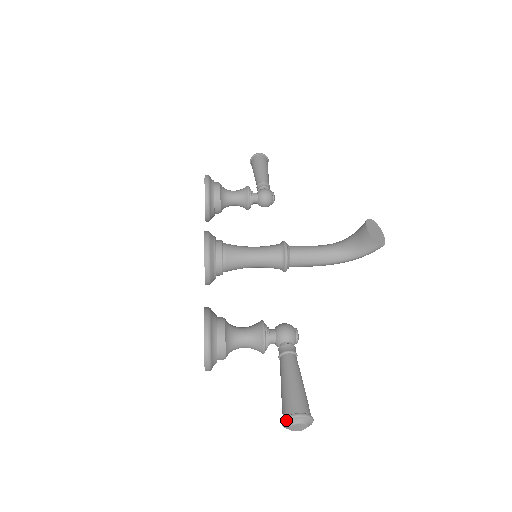
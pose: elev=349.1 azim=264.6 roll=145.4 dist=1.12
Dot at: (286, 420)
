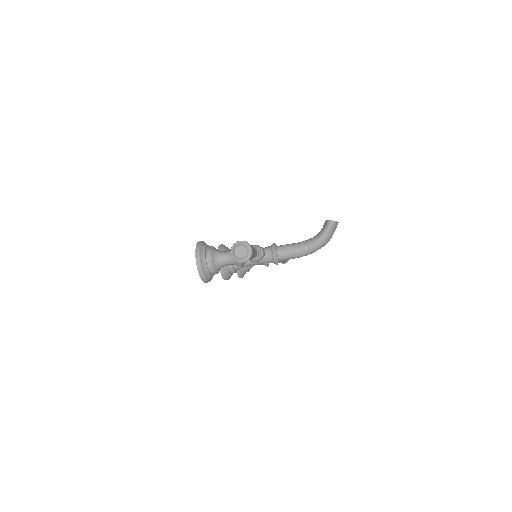
Dot at: (232, 247)
